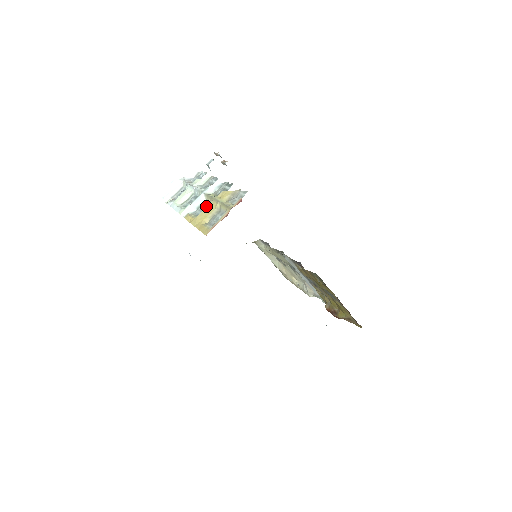
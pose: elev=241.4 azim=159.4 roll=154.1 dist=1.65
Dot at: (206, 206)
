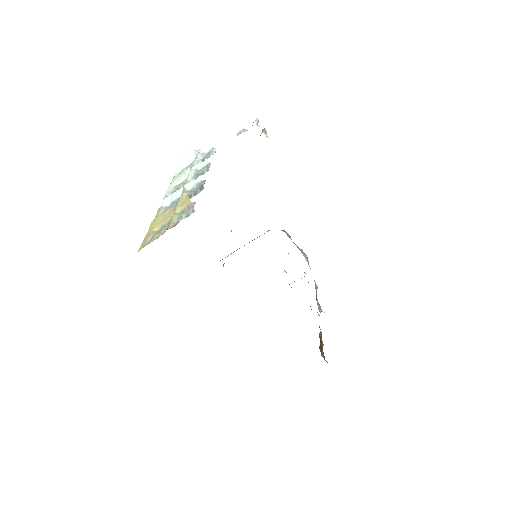
Dot at: occluded
